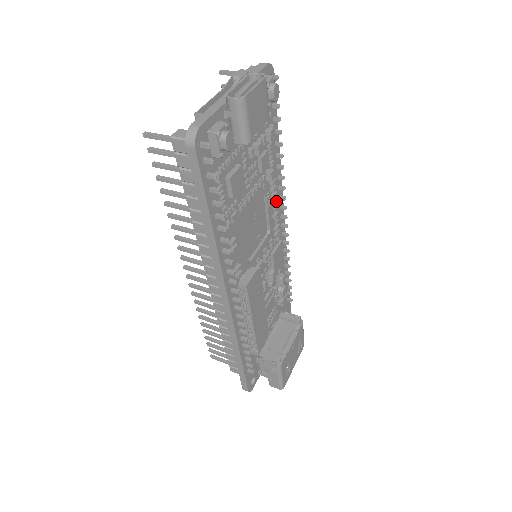
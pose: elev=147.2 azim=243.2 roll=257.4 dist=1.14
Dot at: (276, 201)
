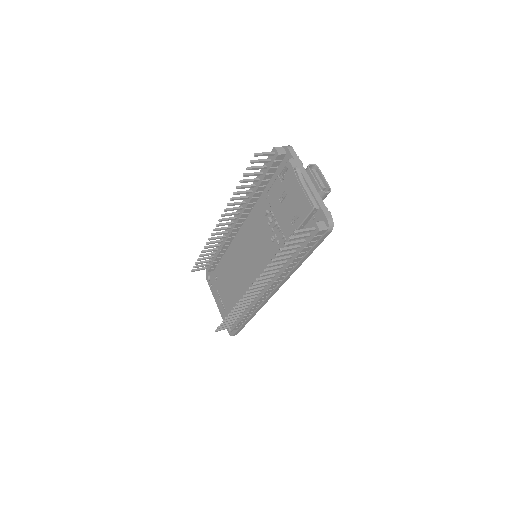
Dot at: occluded
